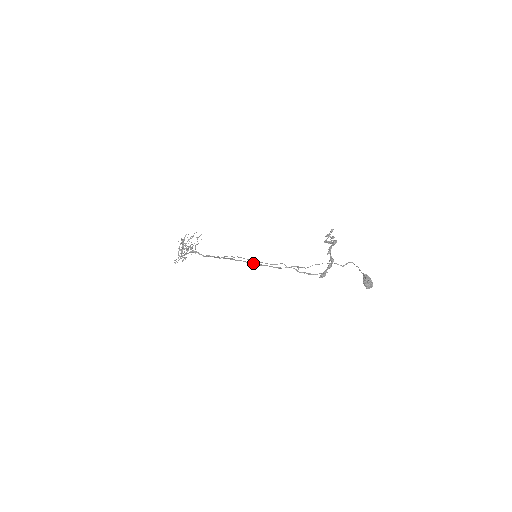
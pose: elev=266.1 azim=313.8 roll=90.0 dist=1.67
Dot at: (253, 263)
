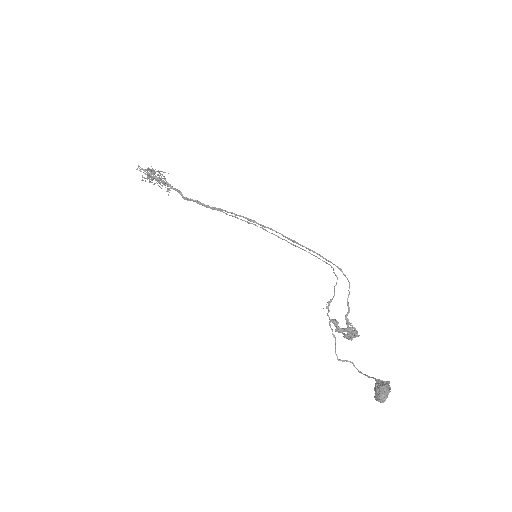
Dot at: (297, 242)
